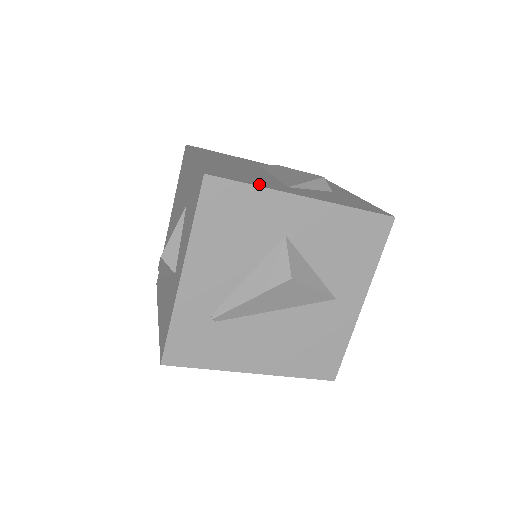
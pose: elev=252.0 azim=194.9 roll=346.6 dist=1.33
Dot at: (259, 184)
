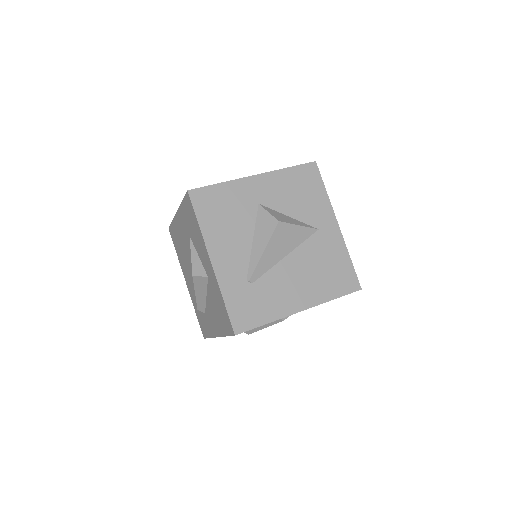
Dot at: occluded
